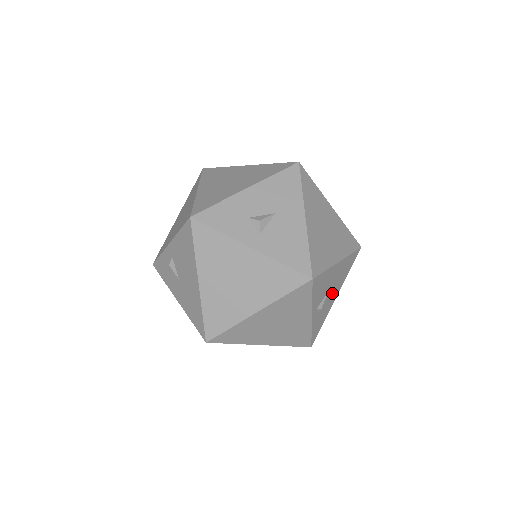
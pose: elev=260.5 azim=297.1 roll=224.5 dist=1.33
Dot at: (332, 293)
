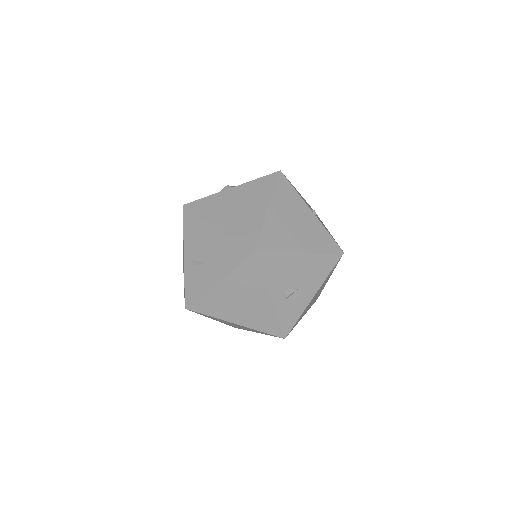
Dot at: occluded
